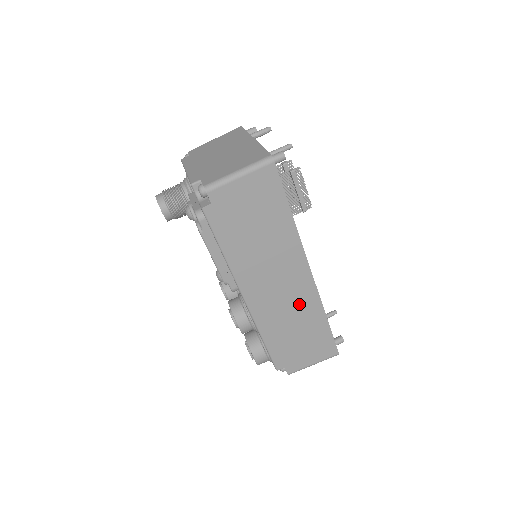
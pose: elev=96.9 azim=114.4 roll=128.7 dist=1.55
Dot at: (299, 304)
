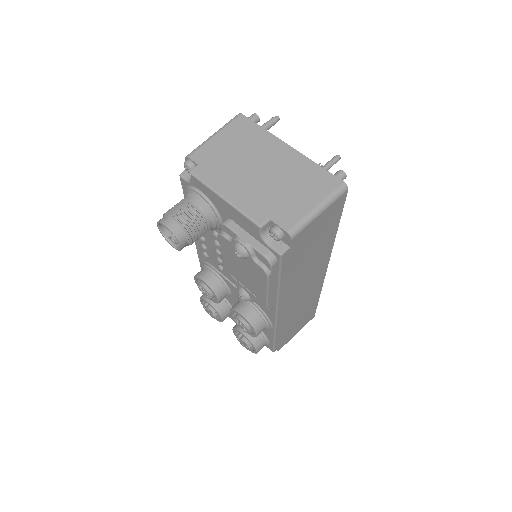
Dot at: (309, 296)
